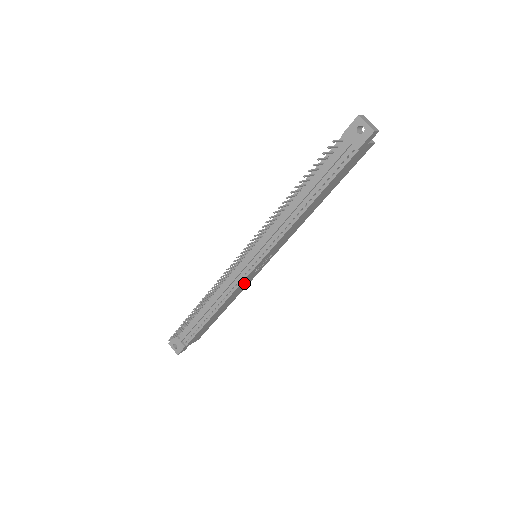
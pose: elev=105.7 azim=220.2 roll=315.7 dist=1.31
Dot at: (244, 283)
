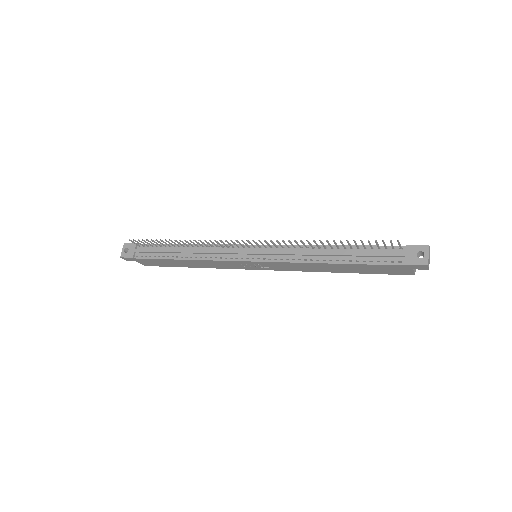
Dot at: (226, 263)
